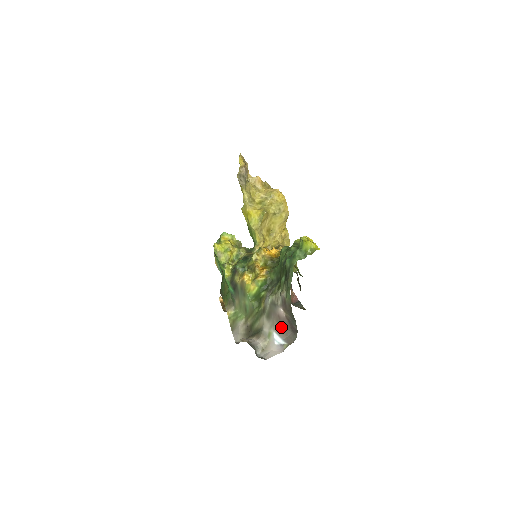
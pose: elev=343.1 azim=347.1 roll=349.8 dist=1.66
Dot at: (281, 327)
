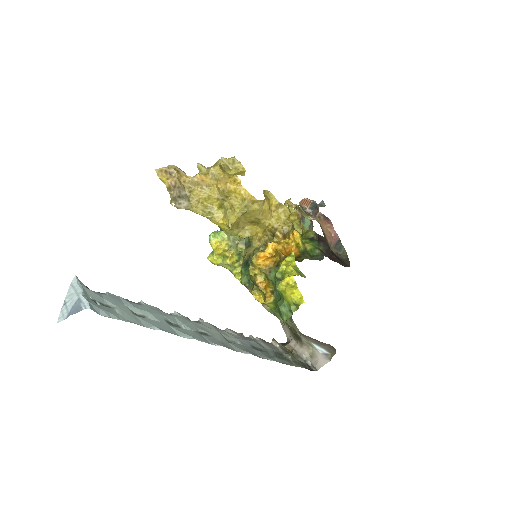
Dot at: (316, 341)
